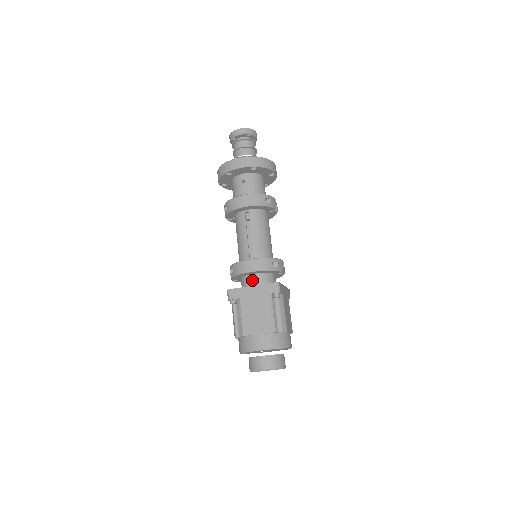
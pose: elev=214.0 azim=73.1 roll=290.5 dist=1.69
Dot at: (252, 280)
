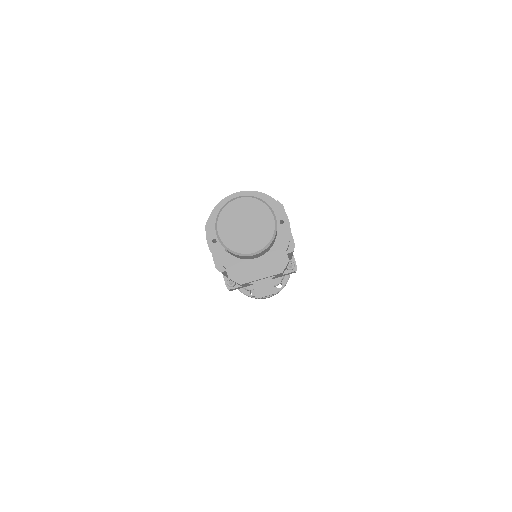
Dot at: occluded
